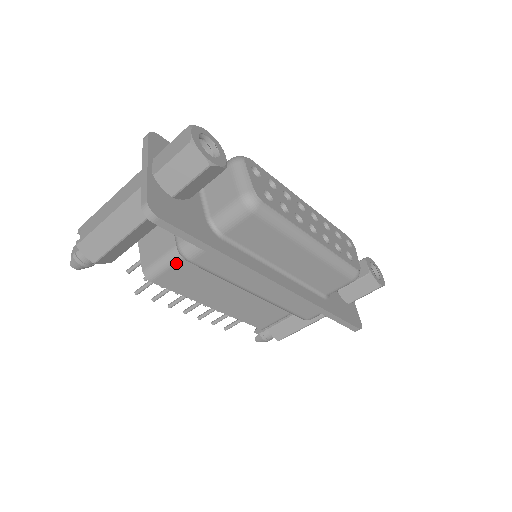
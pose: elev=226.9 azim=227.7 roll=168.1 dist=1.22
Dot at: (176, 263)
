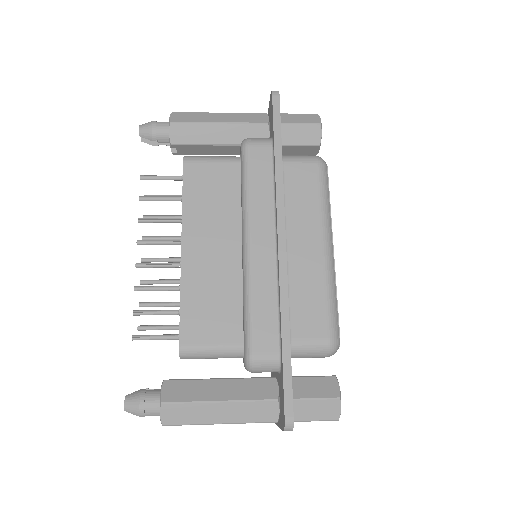
Dot at: occluded
